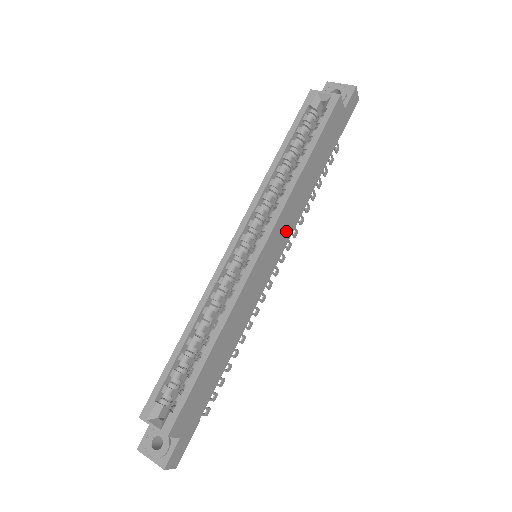
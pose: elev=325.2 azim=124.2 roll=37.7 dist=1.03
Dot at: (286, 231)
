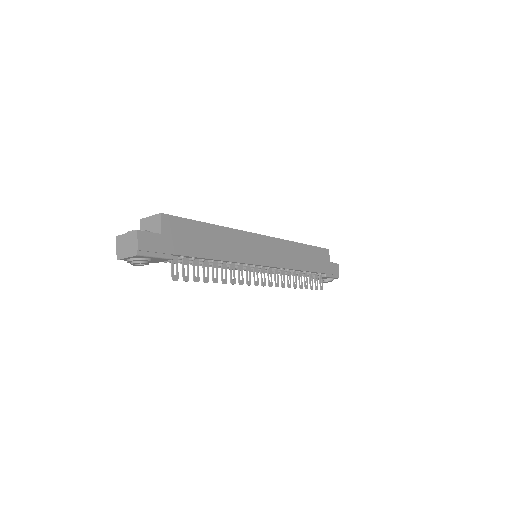
Dot at: (281, 258)
